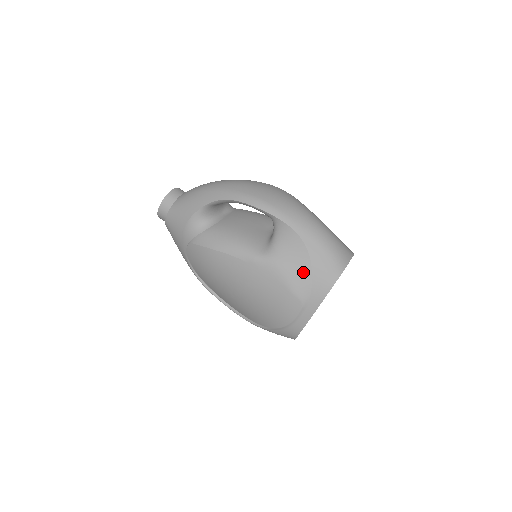
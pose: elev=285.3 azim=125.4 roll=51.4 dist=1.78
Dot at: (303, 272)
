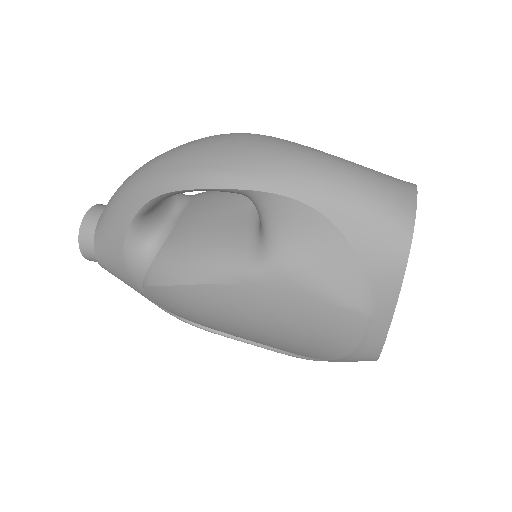
Dot at: (341, 263)
